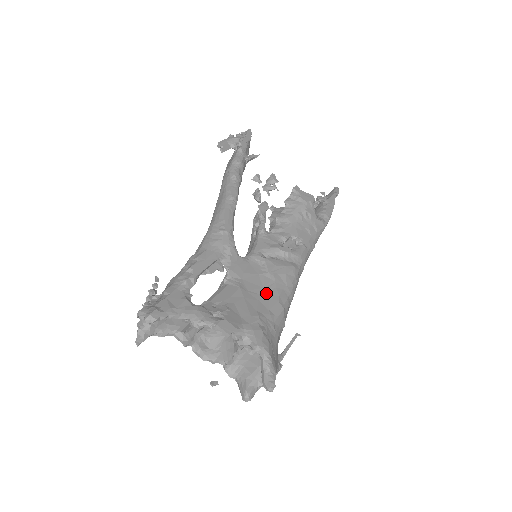
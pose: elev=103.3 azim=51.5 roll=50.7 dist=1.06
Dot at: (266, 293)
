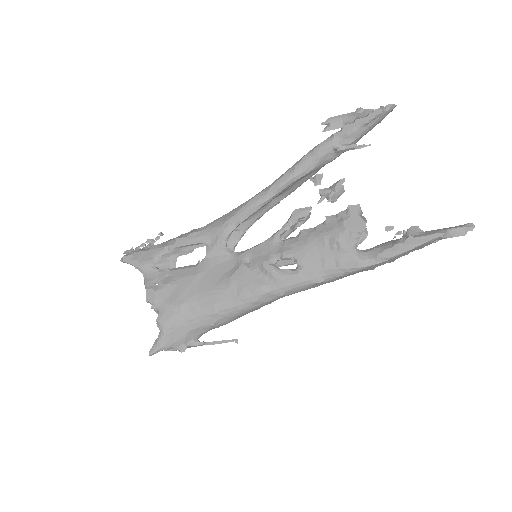
Dot at: (211, 292)
